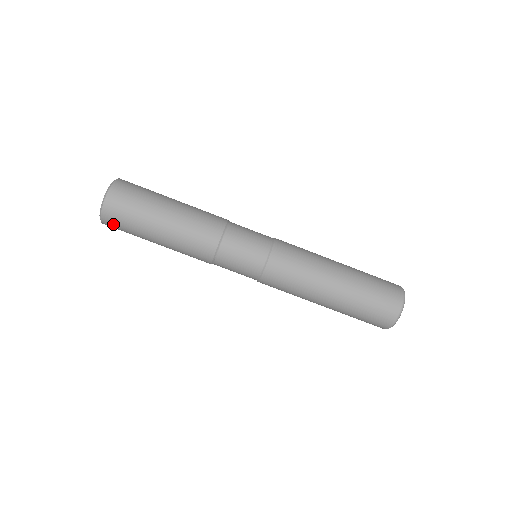
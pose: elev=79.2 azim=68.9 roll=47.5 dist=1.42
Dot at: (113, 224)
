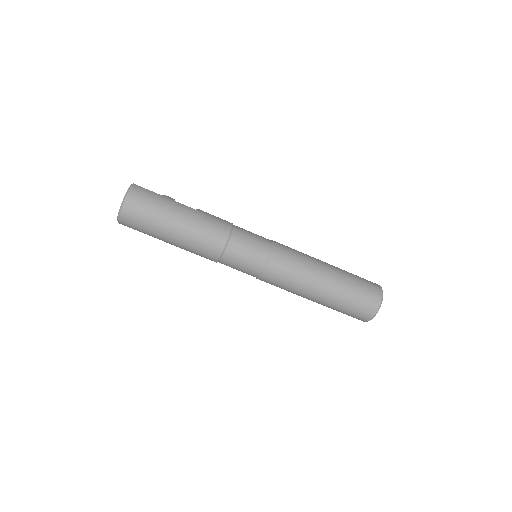
Dot at: (129, 227)
